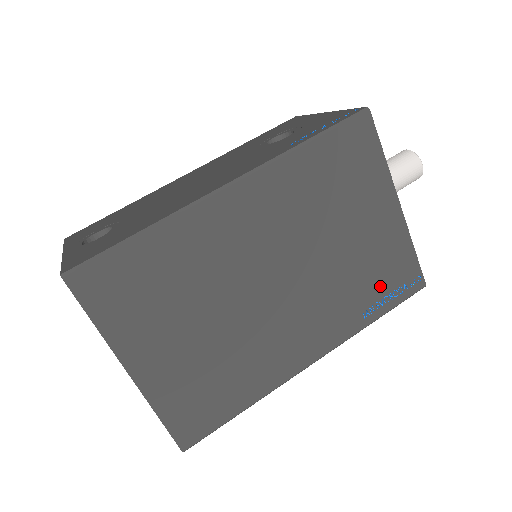
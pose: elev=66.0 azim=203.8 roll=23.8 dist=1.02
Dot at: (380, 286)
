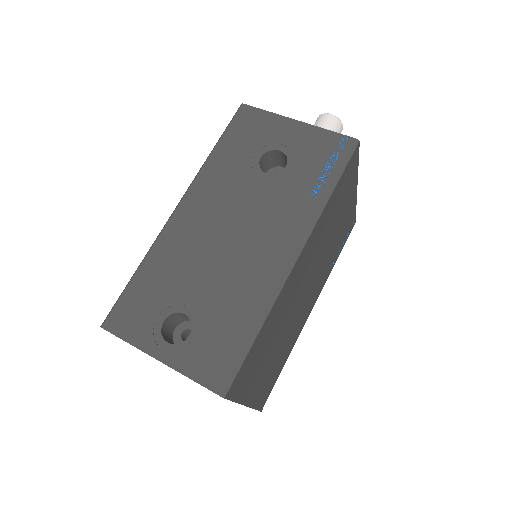
Dot at: (341, 243)
